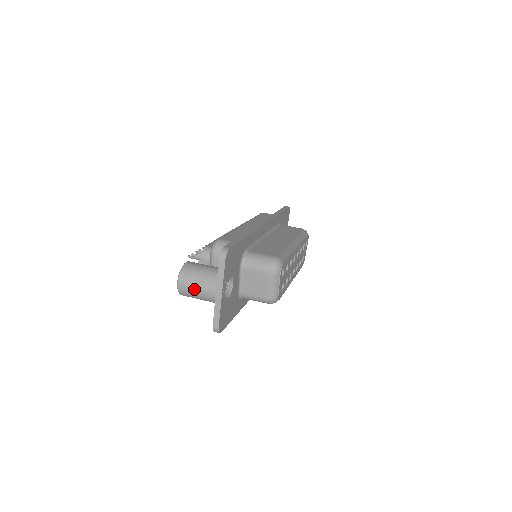
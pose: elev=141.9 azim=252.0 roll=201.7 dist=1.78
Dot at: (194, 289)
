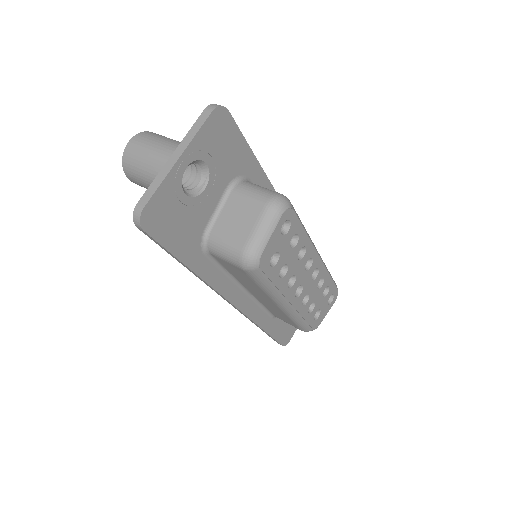
Dot at: (145, 151)
